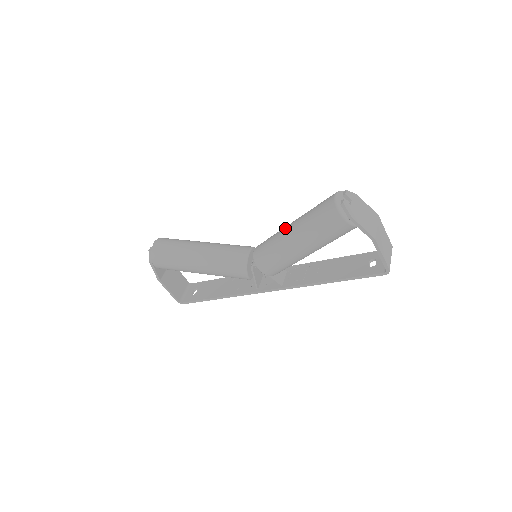
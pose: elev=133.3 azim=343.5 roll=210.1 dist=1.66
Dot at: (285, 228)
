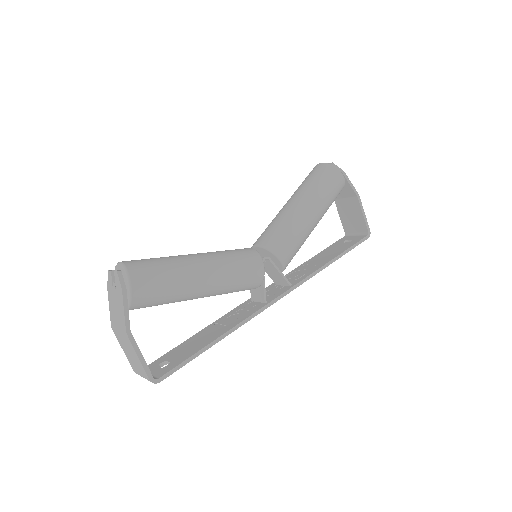
Dot at: (284, 207)
